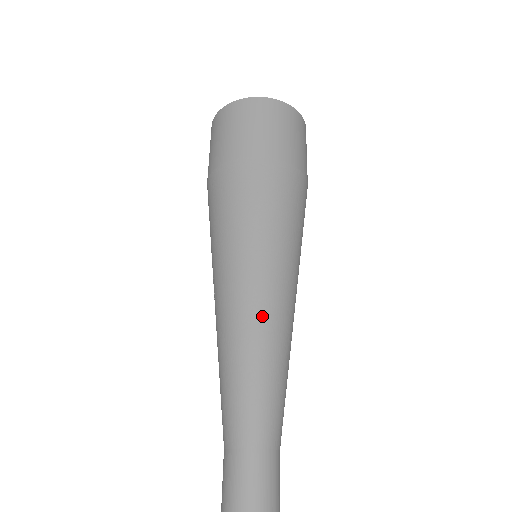
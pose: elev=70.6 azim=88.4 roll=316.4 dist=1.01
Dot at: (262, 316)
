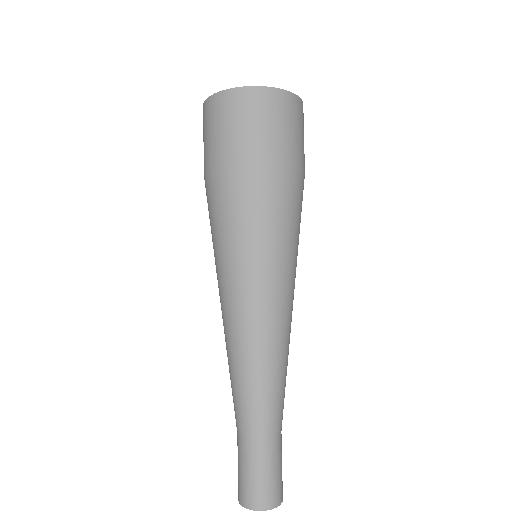
Dot at: (263, 331)
